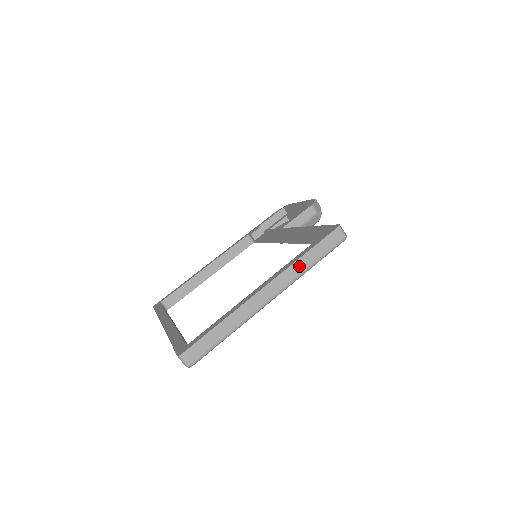
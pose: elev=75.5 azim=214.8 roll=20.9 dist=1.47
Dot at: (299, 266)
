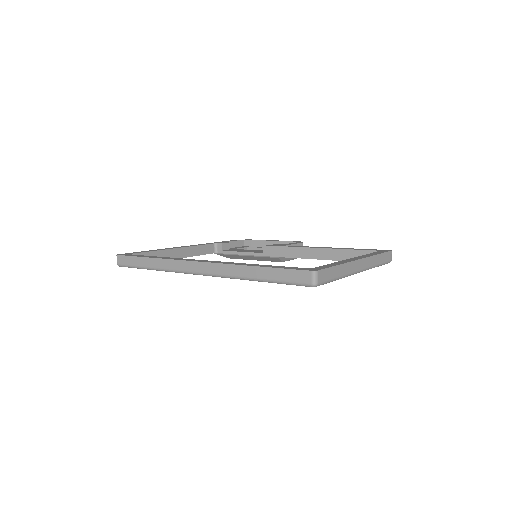
Dot at: (374, 260)
